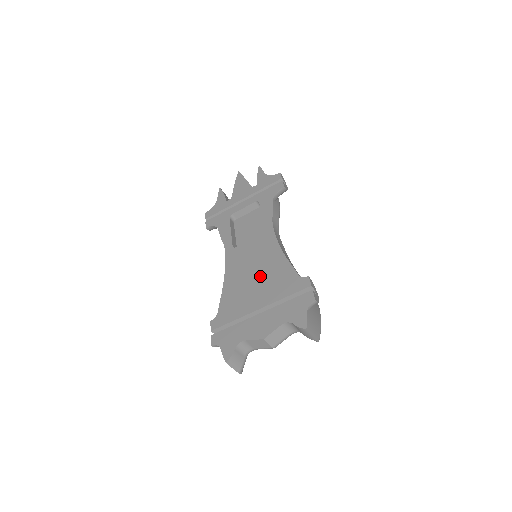
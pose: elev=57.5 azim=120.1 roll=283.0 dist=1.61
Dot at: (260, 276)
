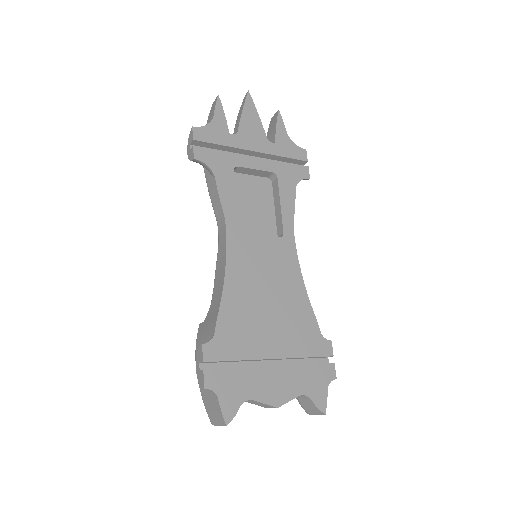
Dot at: (276, 306)
